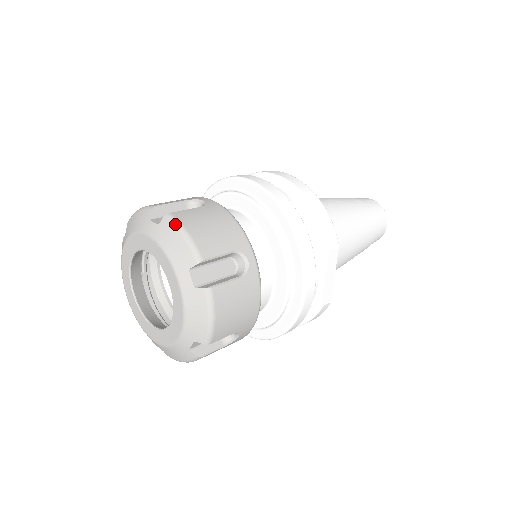
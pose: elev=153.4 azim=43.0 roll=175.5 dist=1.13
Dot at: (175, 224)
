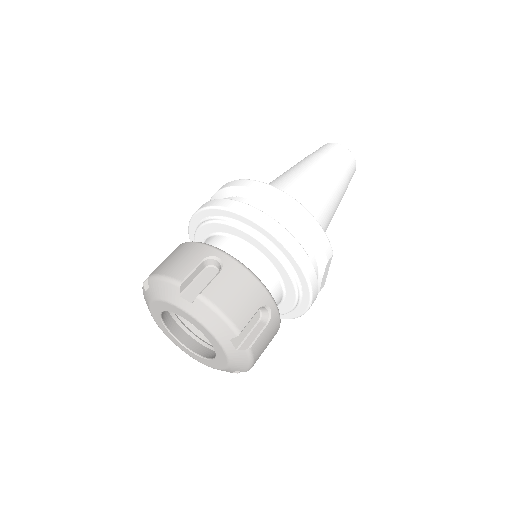
Dot at: (210, 306)
